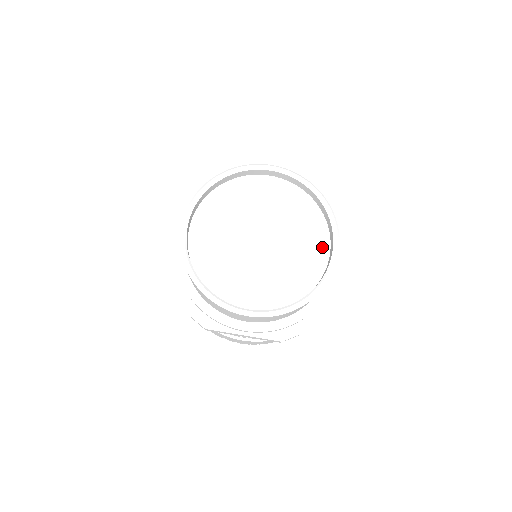
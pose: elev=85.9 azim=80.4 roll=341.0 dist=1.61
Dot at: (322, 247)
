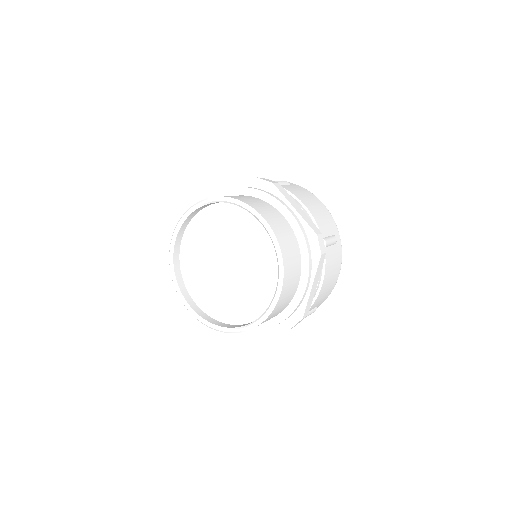
Dot at: (263, 305)
